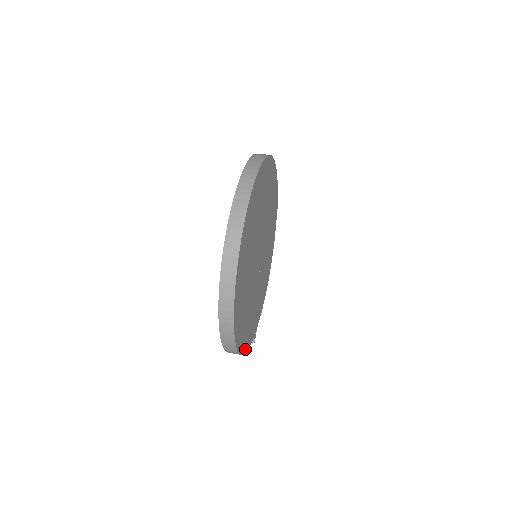
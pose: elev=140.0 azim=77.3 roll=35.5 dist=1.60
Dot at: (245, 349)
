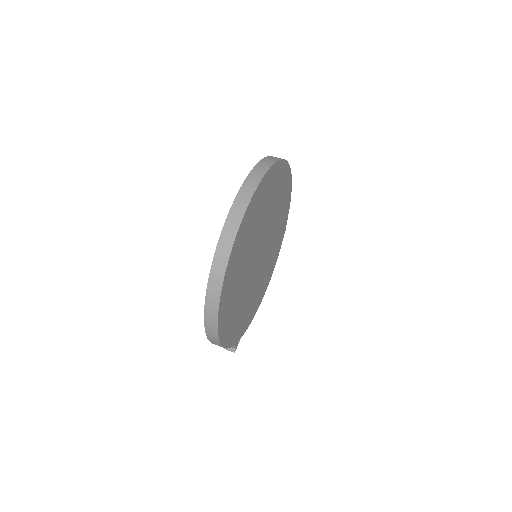
Dot at: (225, 343)
